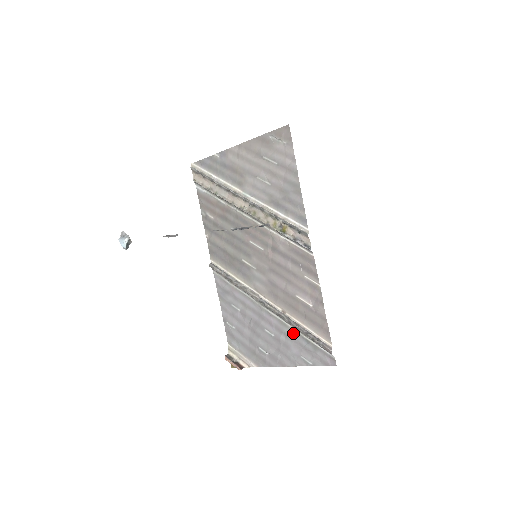
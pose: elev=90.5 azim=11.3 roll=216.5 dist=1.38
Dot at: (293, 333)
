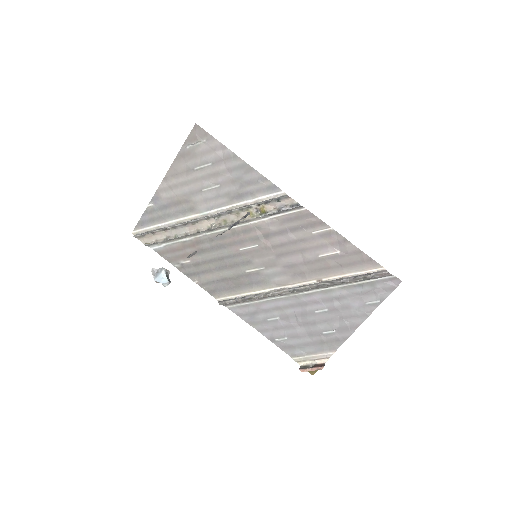
Dot at: (342, 291)
